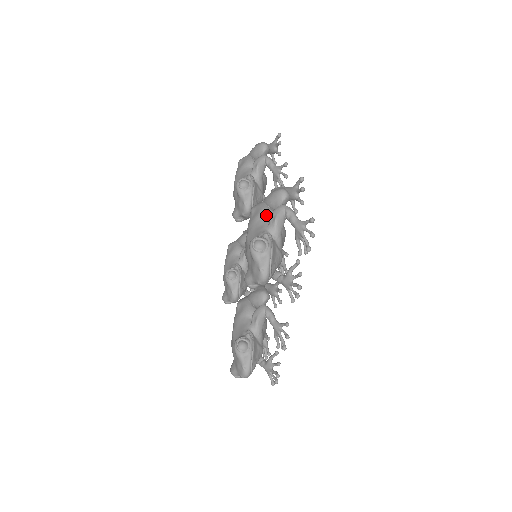
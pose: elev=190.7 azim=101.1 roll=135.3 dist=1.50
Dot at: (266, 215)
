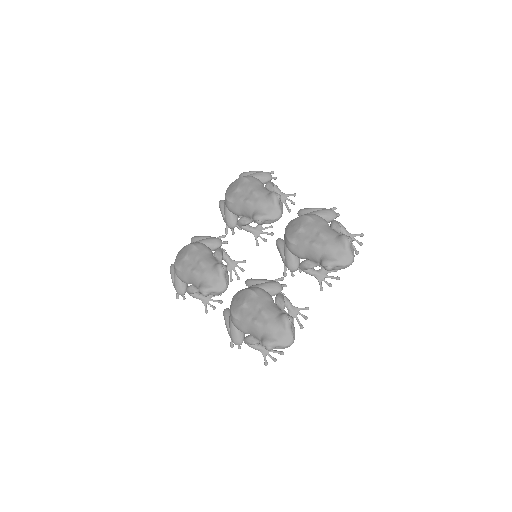
Dot at: occluded
